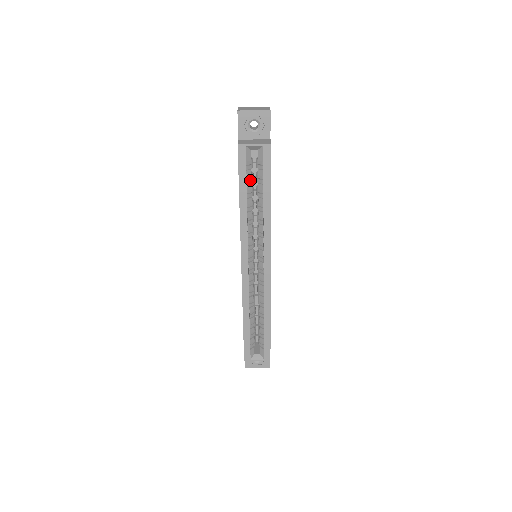
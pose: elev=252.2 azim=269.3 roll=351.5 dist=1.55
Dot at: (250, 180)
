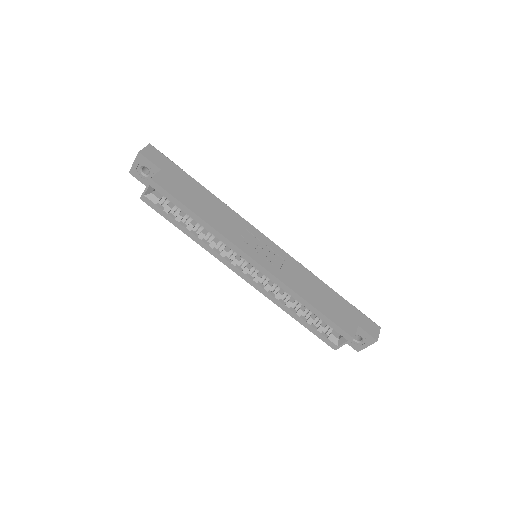
Dot at: (176, 212)
